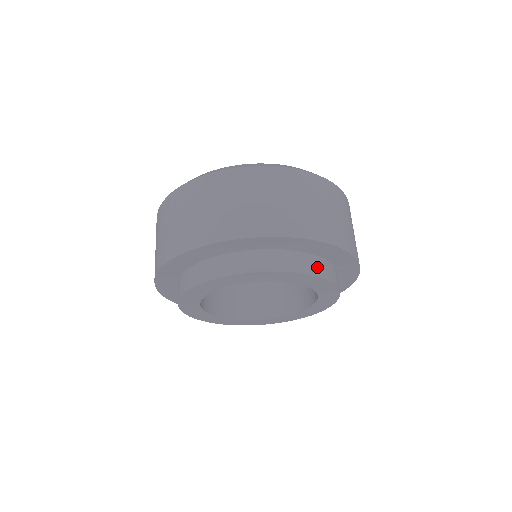
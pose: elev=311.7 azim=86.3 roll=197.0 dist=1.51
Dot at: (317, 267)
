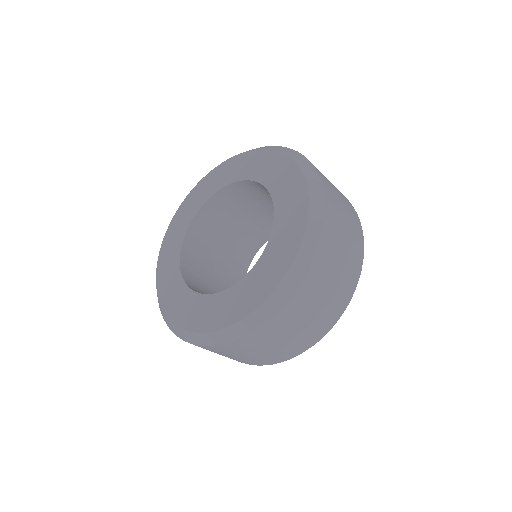
Dot at: occluded
